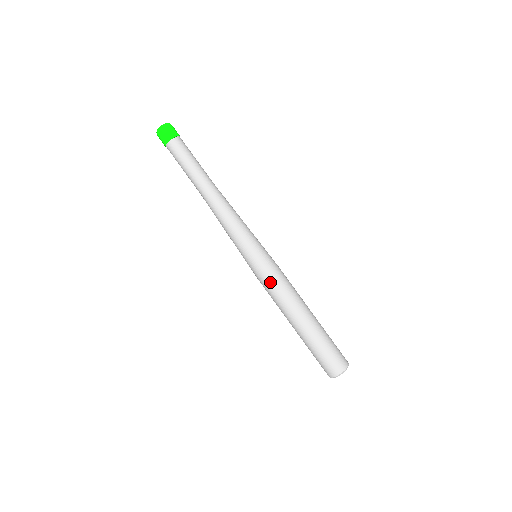
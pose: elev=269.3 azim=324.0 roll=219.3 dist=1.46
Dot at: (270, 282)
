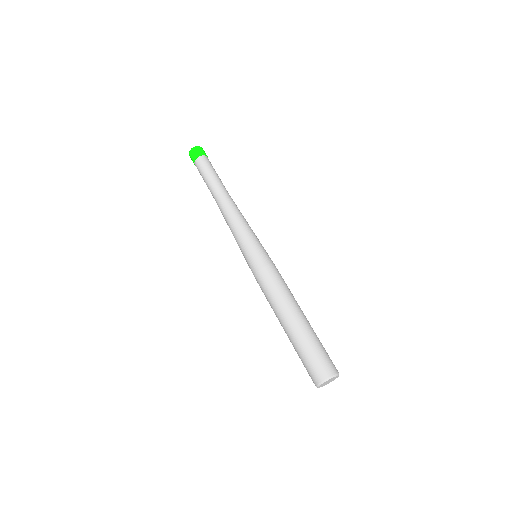
Dot at: (274, 271)
